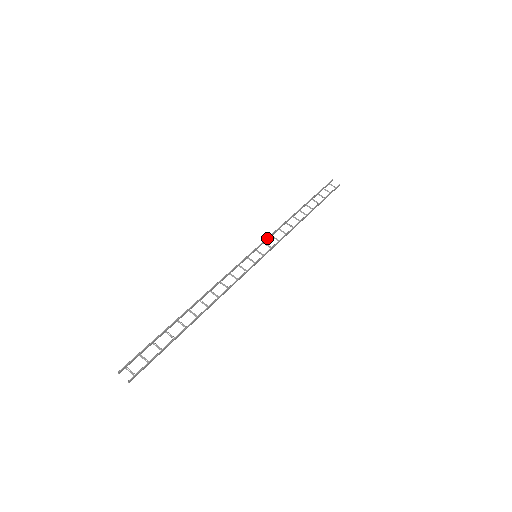
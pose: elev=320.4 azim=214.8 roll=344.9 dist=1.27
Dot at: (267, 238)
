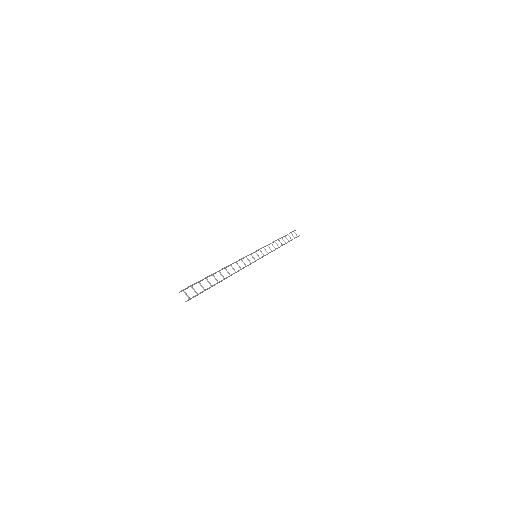
Dot at: (262, 247)
